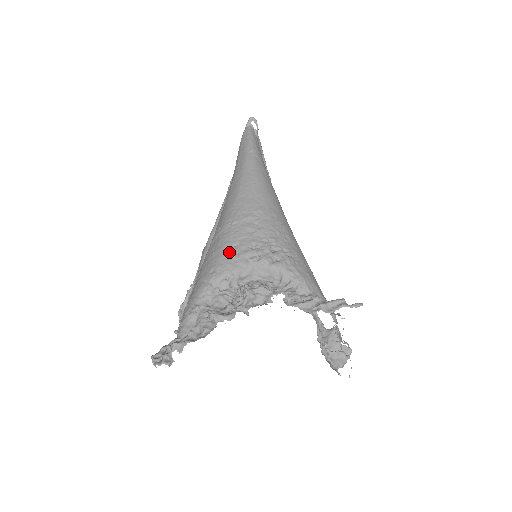
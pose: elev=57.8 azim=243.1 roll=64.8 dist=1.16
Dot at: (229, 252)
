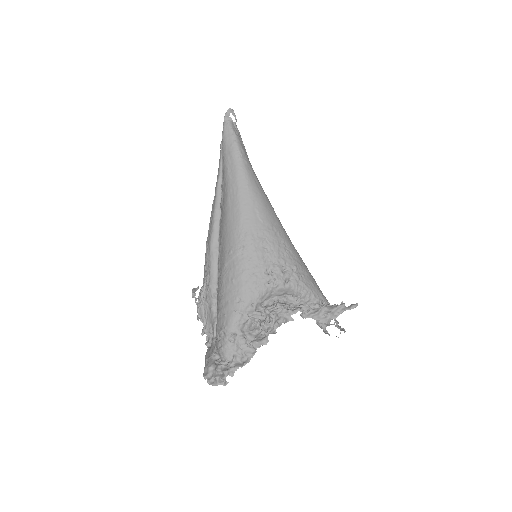
Dot at: (249, 281)
